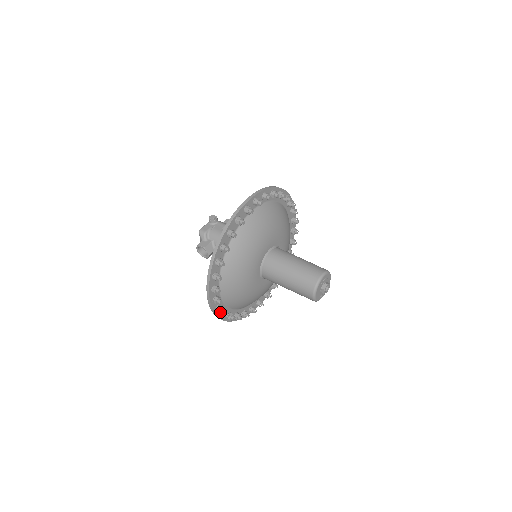
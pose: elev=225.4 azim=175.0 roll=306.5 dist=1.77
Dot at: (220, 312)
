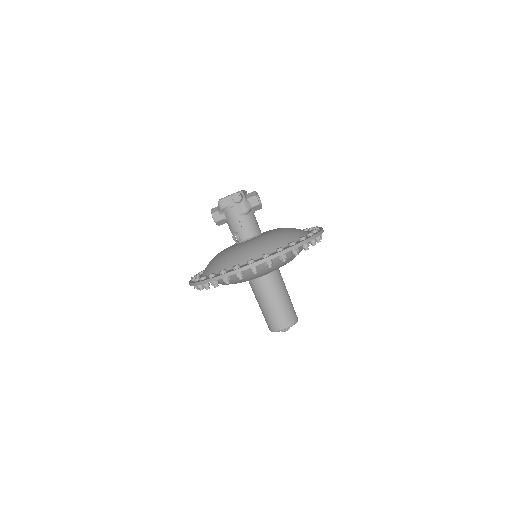
Dot at: occluded
